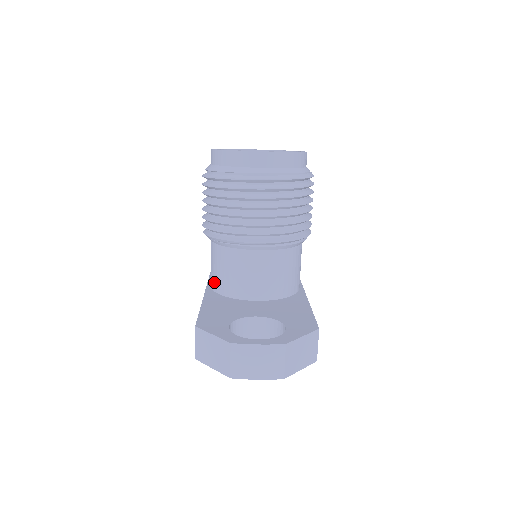
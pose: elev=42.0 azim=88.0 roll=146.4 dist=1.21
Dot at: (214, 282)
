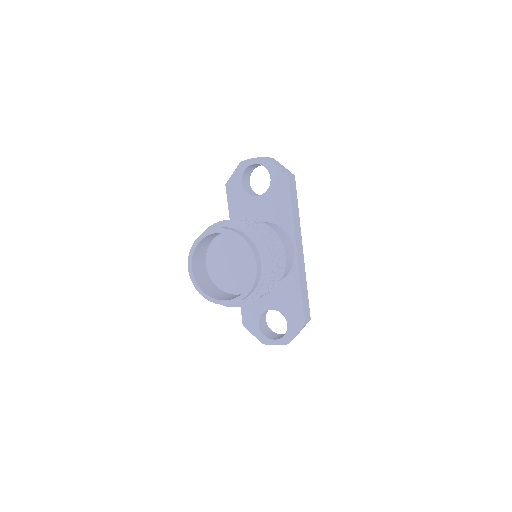
Dot at: occluded
